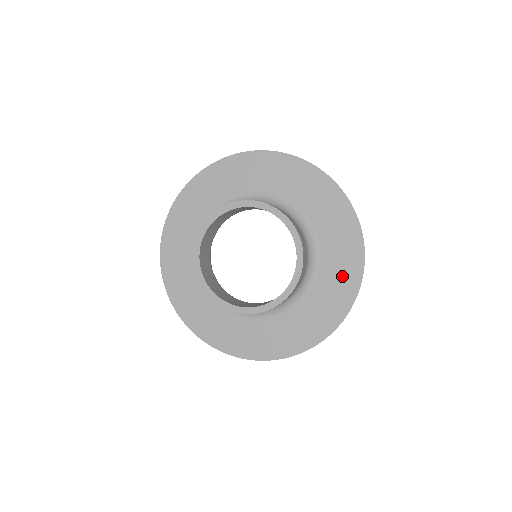
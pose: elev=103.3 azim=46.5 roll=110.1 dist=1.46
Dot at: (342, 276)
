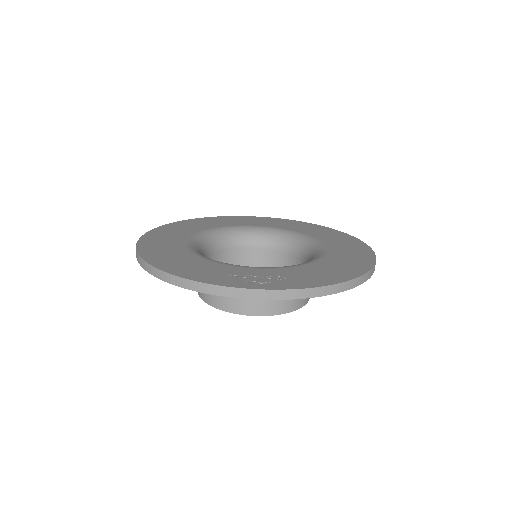
Dot at: occluded
